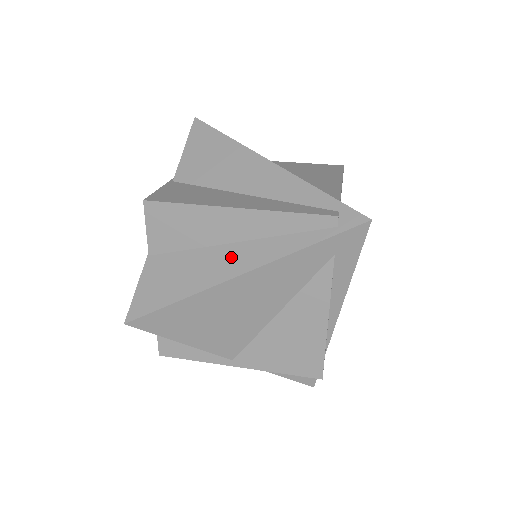
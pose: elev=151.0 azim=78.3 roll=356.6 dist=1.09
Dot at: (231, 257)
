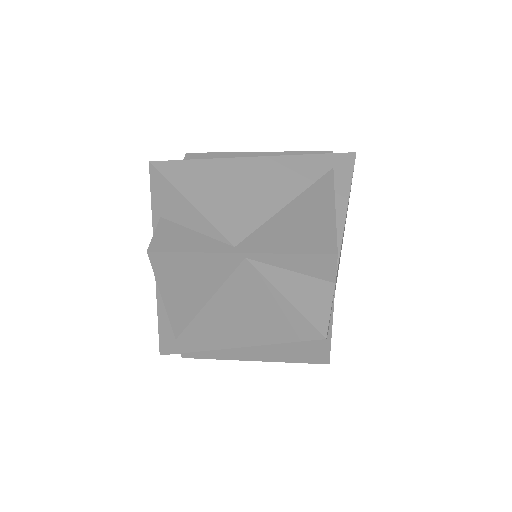
Dot at: occluded
